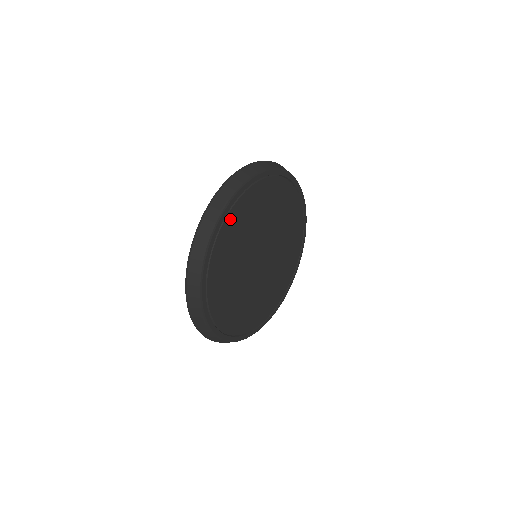
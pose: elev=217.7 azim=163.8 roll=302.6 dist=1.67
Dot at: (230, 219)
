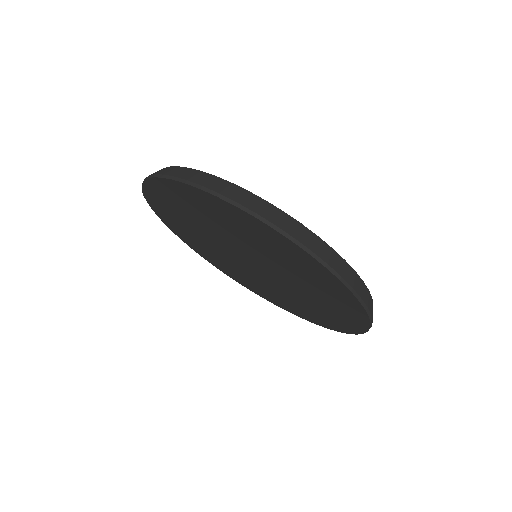
Dot at: occluded
